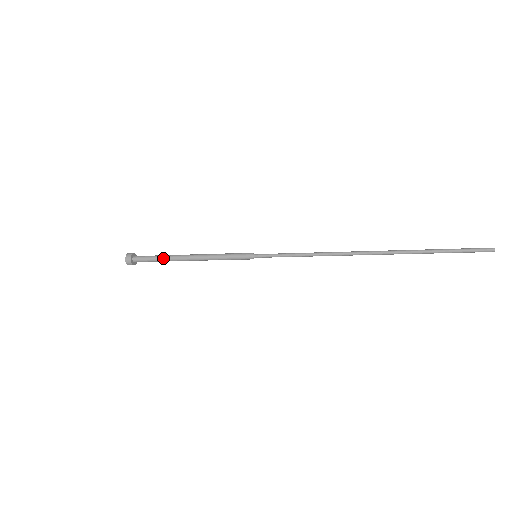
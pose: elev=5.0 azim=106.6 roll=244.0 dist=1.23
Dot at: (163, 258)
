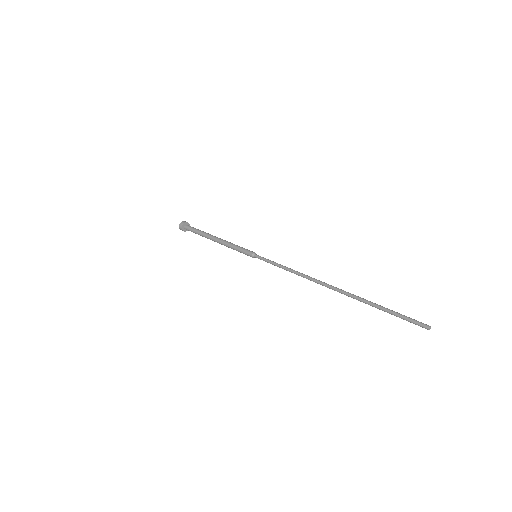
Dot at: (200, 234)
